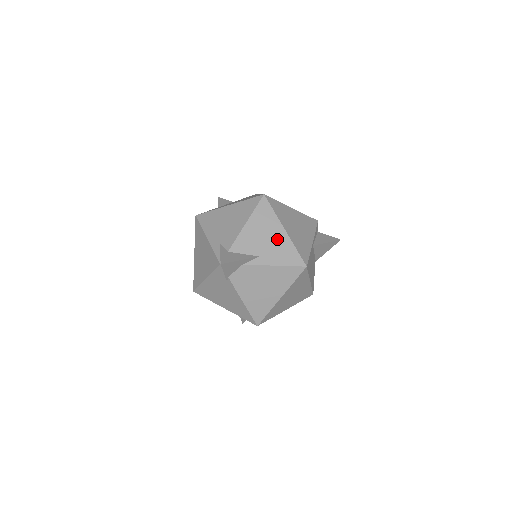
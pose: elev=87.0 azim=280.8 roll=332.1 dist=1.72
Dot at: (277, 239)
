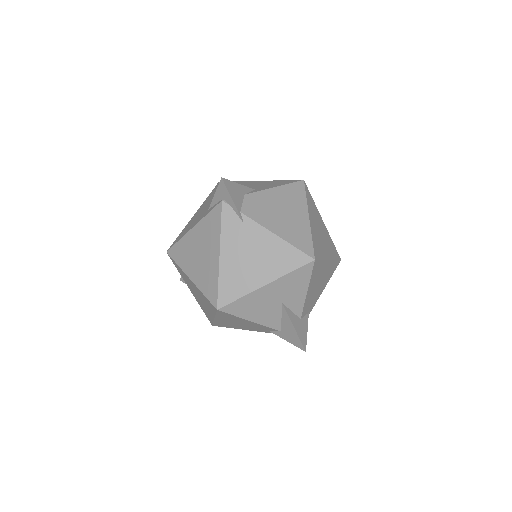
Dot at: (259, 183)
